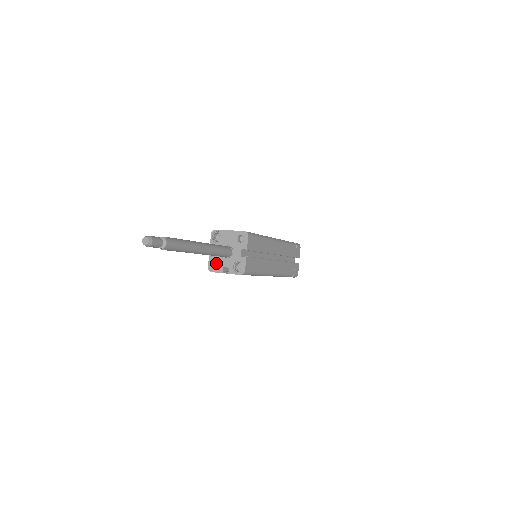
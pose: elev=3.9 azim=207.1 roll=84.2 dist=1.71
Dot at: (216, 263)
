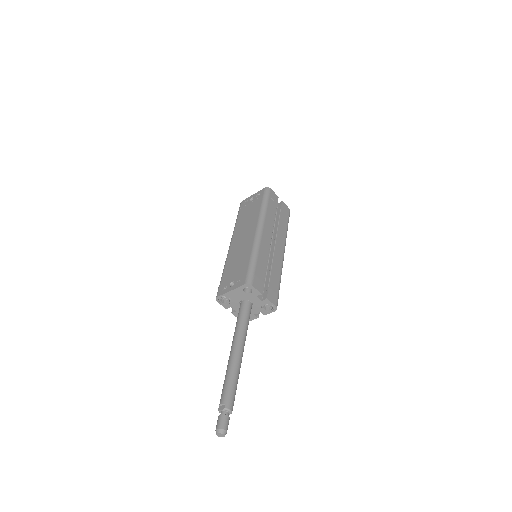
Dot at: occluded
